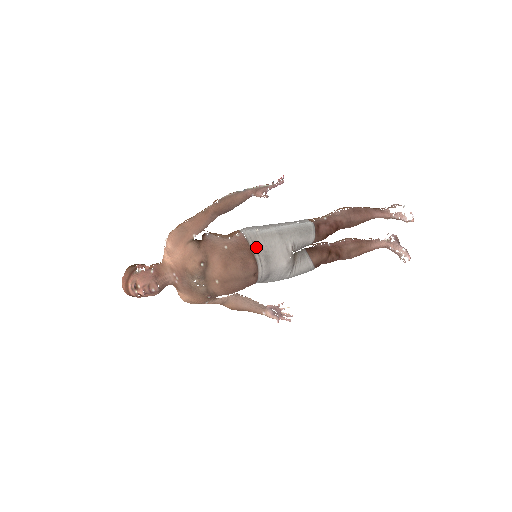
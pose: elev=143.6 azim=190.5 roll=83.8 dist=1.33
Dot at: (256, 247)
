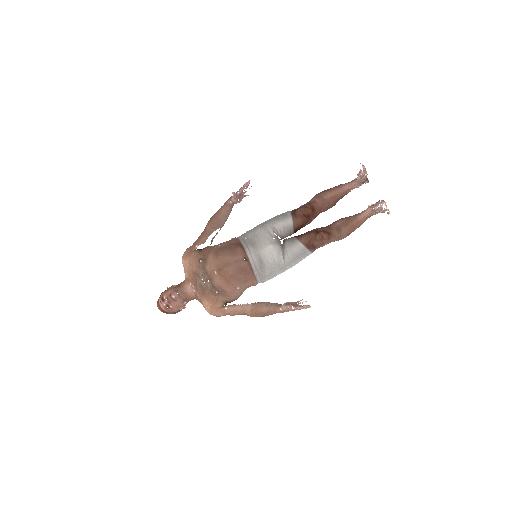
Dot at: (244, 240)
